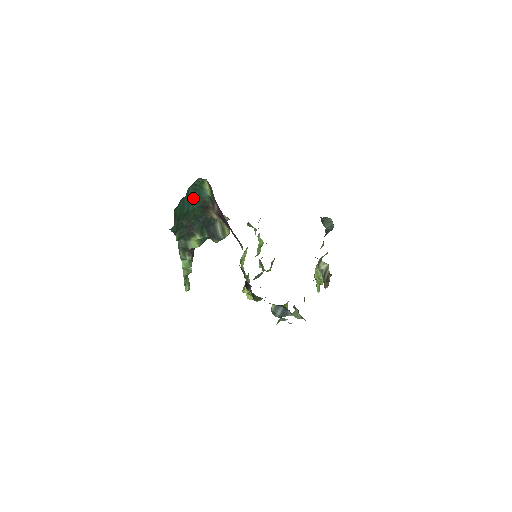
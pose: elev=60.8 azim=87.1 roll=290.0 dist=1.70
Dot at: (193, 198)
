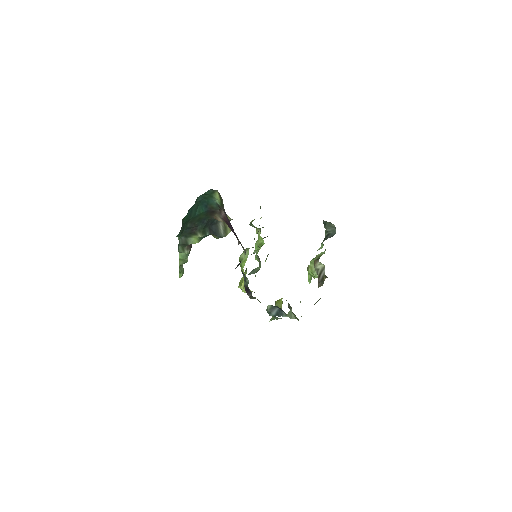
Dot at: (201, 204)
